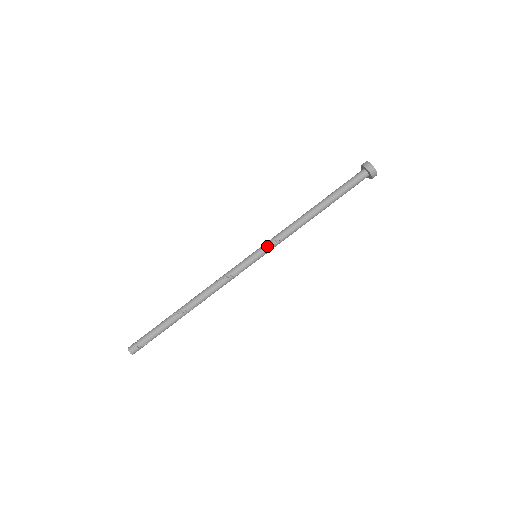
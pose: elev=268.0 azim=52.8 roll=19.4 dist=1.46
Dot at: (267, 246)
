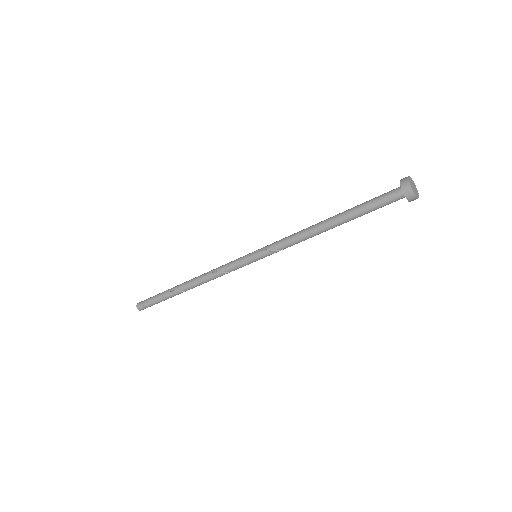
Dot at: (269, 254)
